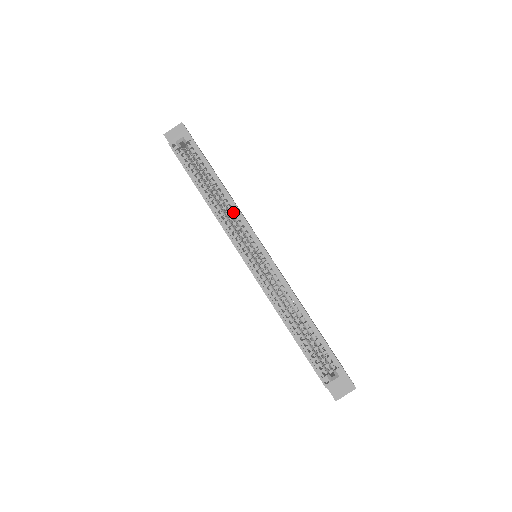
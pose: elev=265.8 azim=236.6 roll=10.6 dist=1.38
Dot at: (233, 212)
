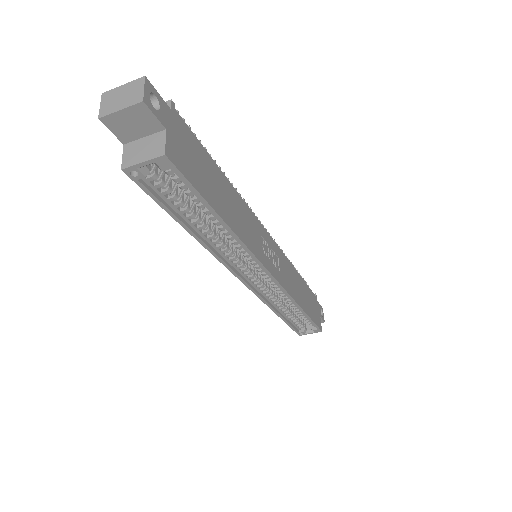
Dot at: (237, 243)
